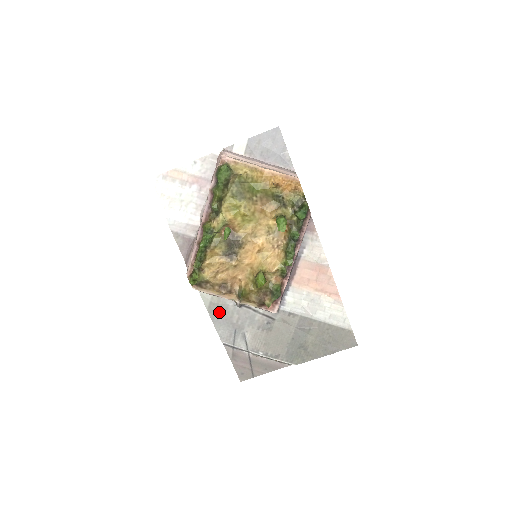
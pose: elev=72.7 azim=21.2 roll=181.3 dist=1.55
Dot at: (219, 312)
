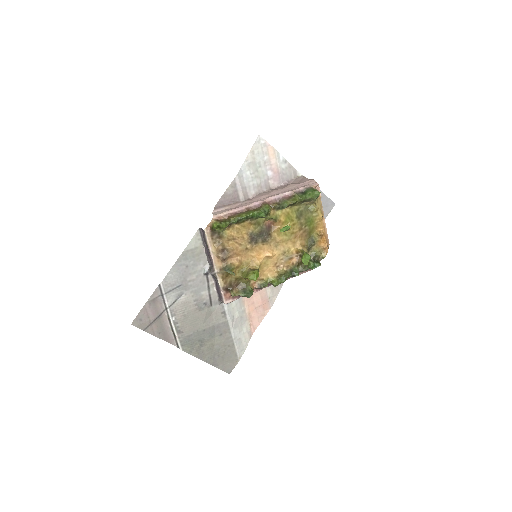
Dot at: (188, 262)
